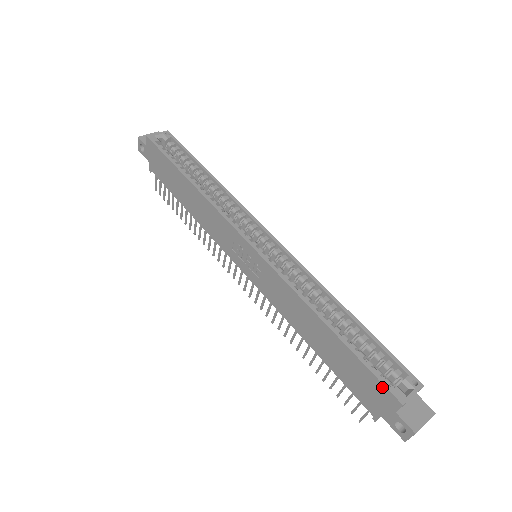
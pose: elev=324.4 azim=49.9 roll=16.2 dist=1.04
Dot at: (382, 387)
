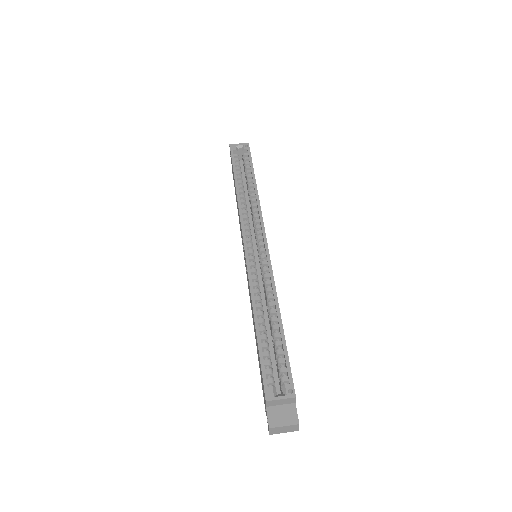
Dot at: (263, 382)
